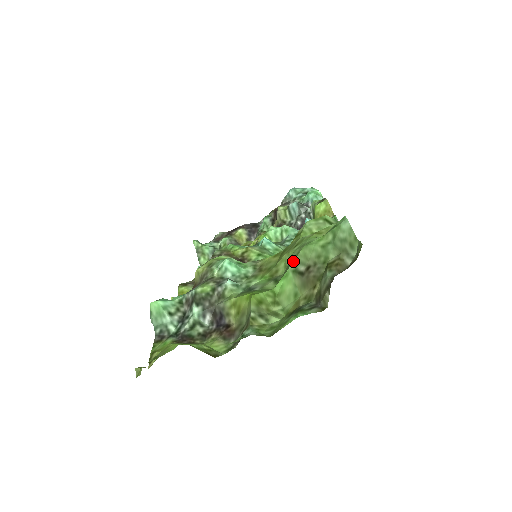
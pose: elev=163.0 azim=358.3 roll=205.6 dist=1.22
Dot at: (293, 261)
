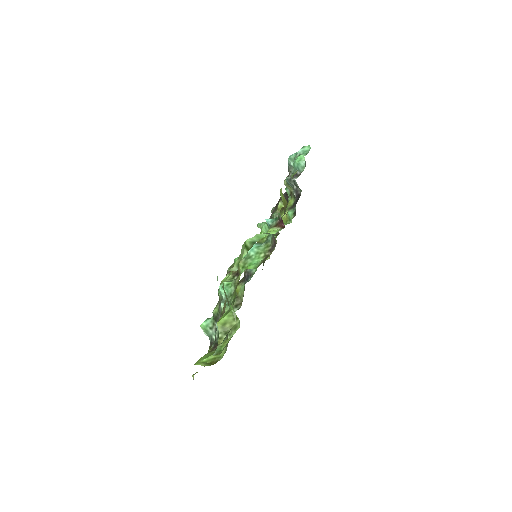
Dot at: occluded
